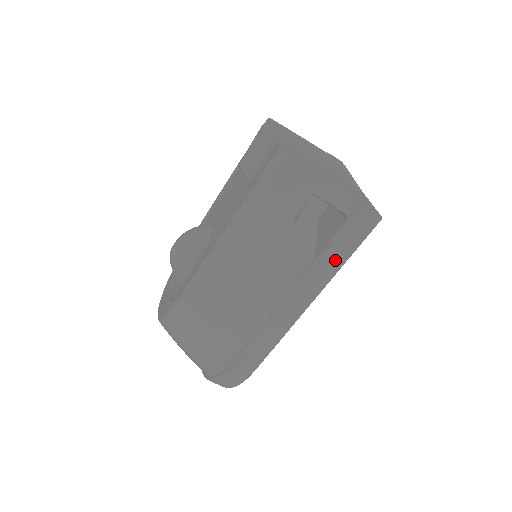
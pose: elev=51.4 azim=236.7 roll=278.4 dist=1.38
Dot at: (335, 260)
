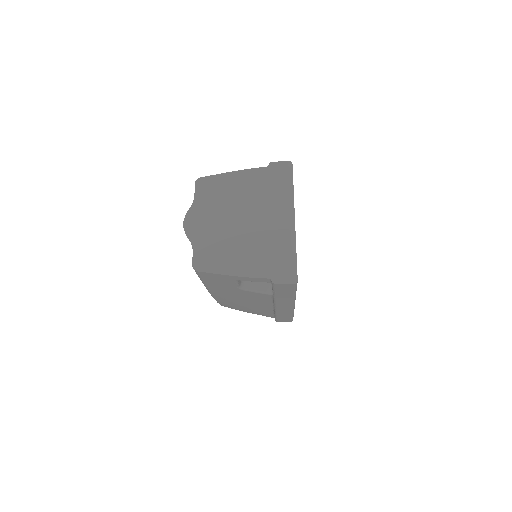
Dot at: (286, 297)
